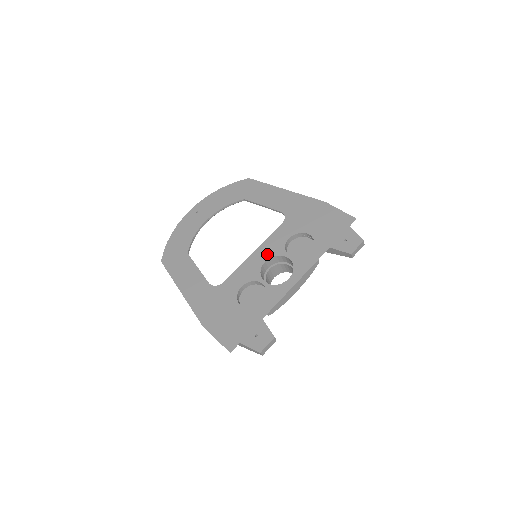
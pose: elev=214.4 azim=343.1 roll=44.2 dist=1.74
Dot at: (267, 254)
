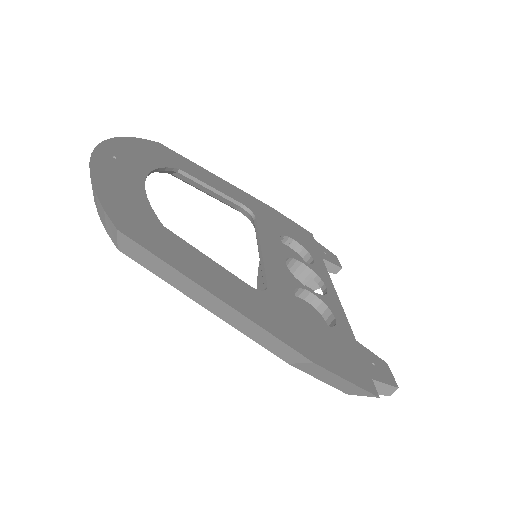
Dot at: (279, 253)
